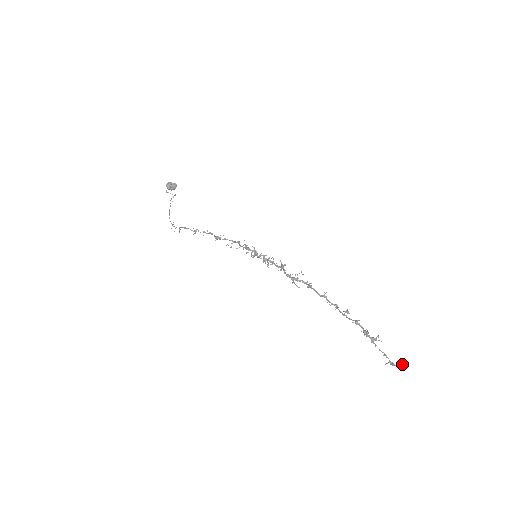
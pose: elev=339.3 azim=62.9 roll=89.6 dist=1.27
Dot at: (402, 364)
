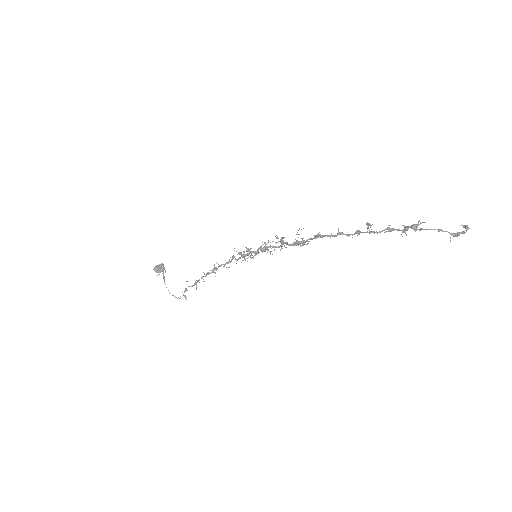
Dot at: (467, 227)
